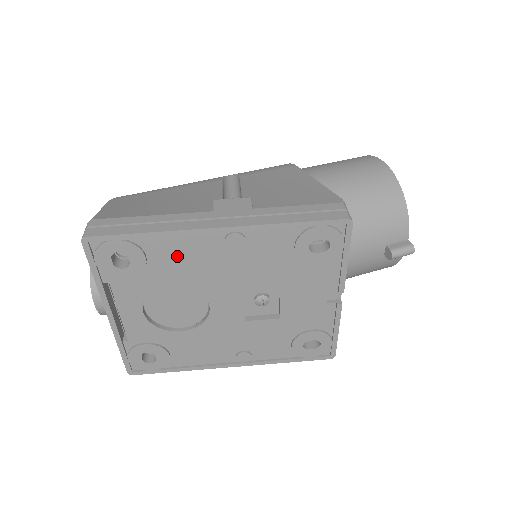
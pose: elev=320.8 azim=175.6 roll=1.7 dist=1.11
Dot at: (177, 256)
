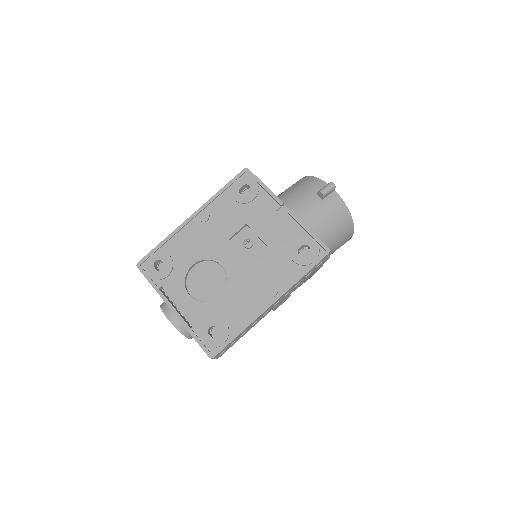
Dot at: (184, 245)
